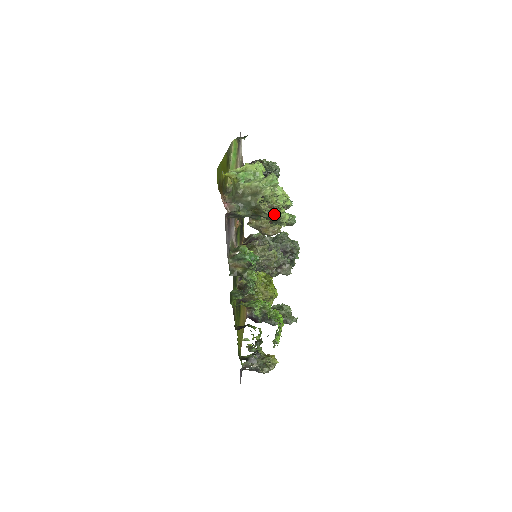
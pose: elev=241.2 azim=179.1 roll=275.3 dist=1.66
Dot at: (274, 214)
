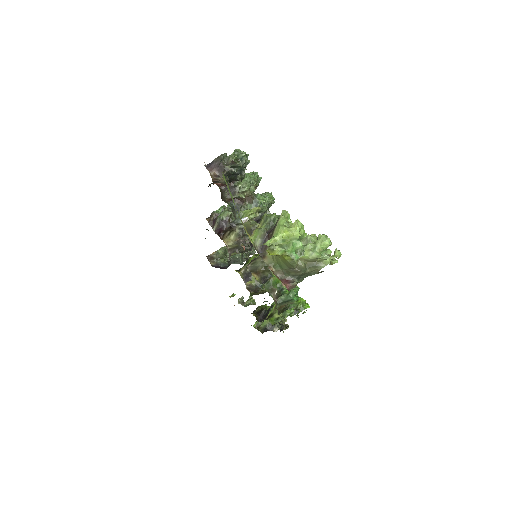
Dot at: (257, 206)
